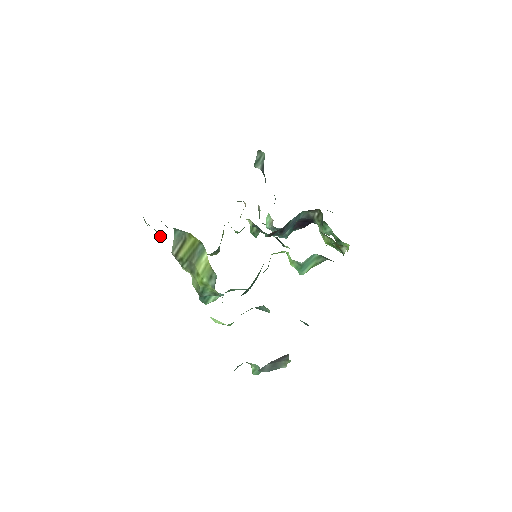
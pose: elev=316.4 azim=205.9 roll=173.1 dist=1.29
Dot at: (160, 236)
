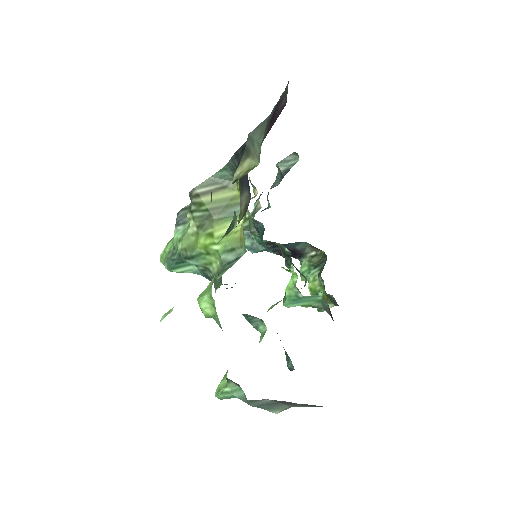
Dot at: (253, 166)
